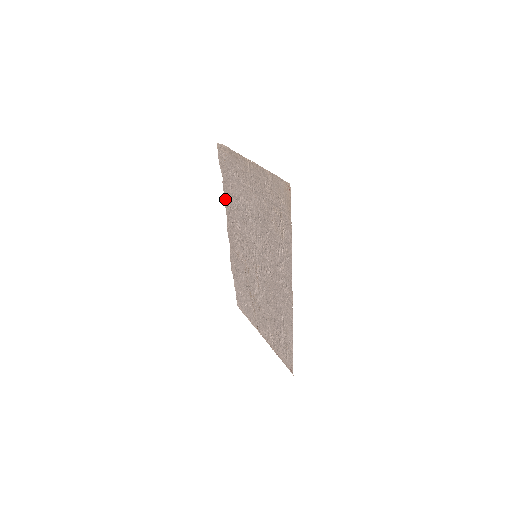
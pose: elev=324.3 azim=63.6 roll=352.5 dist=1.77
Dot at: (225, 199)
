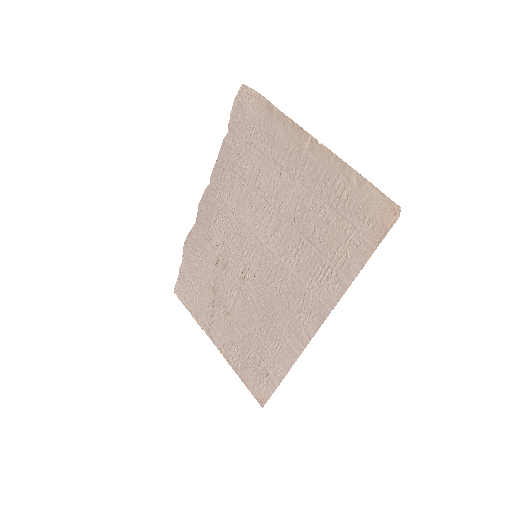
Dot at: (218, 161)
